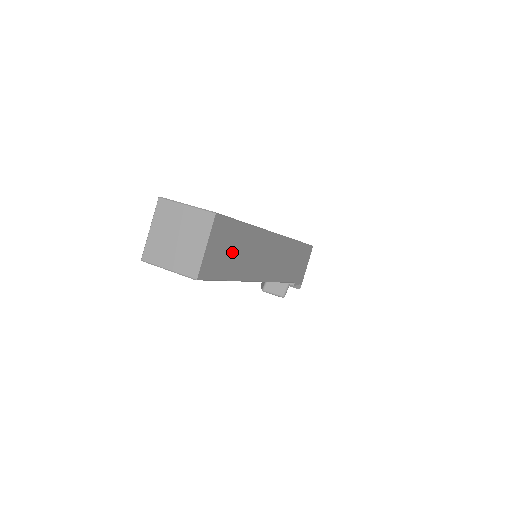
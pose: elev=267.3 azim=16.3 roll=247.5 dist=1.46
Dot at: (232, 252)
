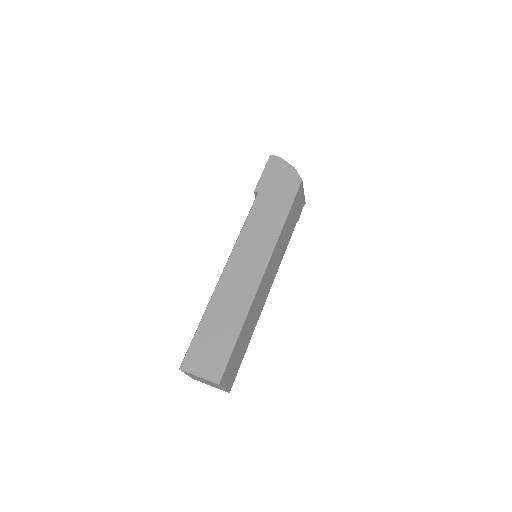
Dot at: (240, 351)
